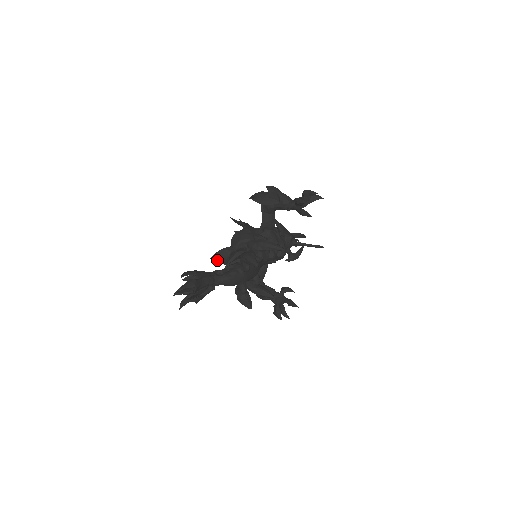
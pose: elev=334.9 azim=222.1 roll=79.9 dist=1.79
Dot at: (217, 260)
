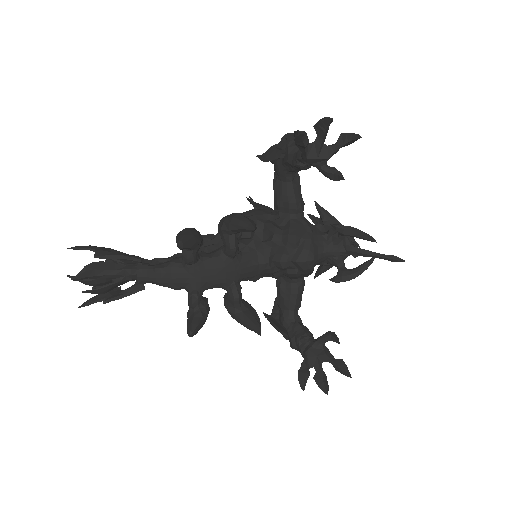
Dot at: occluded
